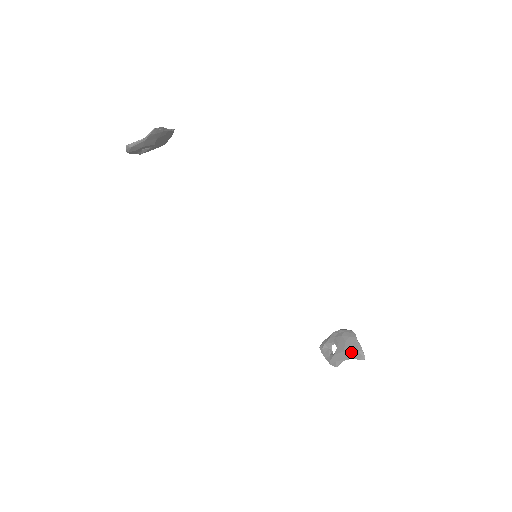
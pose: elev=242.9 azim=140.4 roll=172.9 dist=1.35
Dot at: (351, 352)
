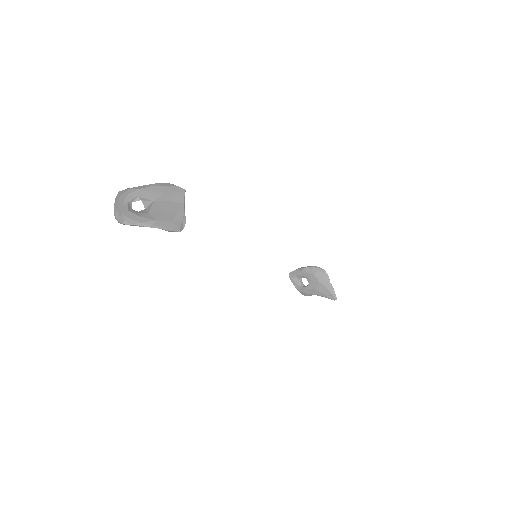
Dot at: (324, 292)
